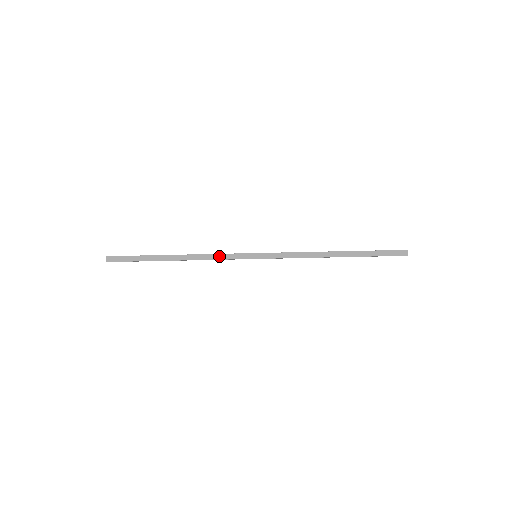
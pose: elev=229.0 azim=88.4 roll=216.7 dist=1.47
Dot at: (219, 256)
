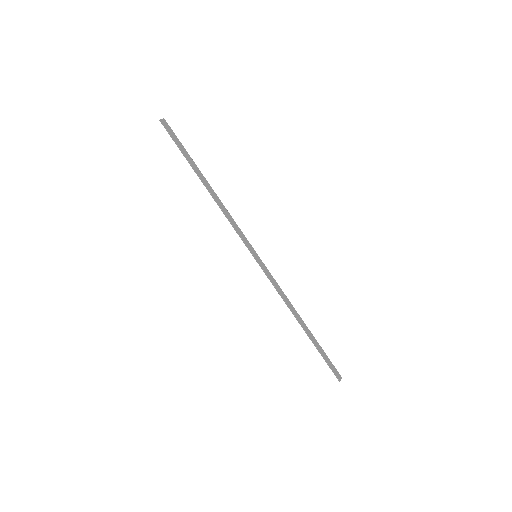
Dot at: (234, 223)
